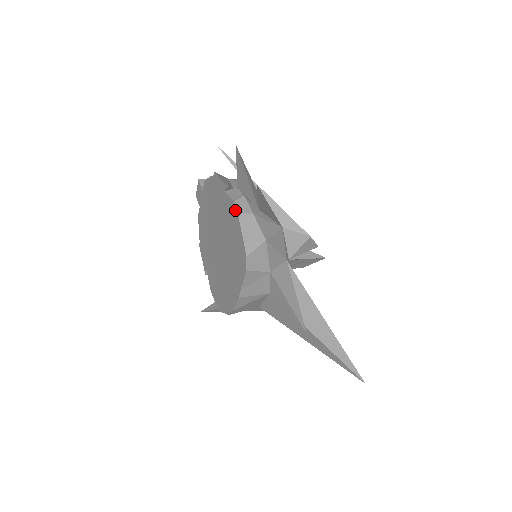
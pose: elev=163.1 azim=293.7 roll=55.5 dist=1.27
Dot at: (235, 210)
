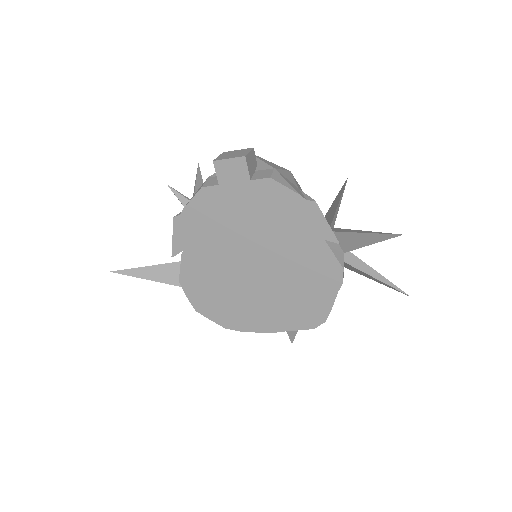
Dot at: (339, 276)
